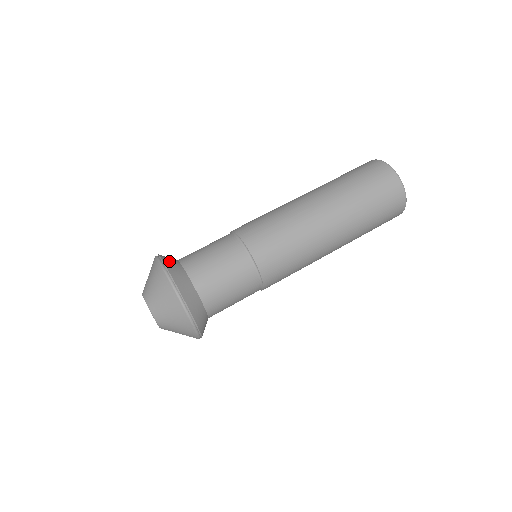
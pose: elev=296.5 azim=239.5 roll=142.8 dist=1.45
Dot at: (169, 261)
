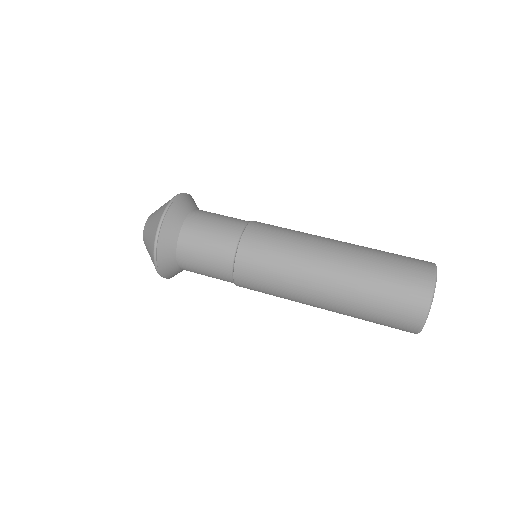
Dot at: occluded
